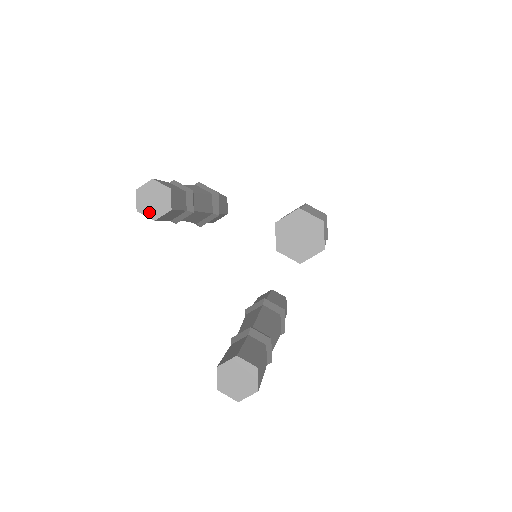
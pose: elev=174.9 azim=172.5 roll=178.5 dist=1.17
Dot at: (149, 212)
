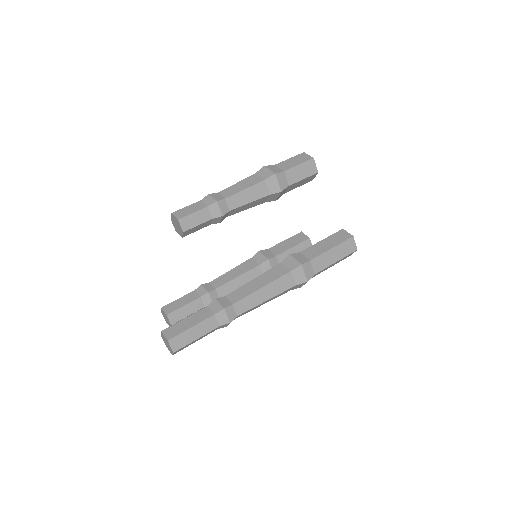
Dot at: (174, 226)
